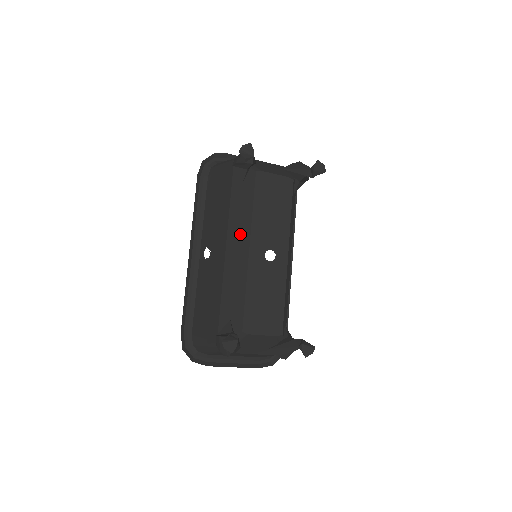
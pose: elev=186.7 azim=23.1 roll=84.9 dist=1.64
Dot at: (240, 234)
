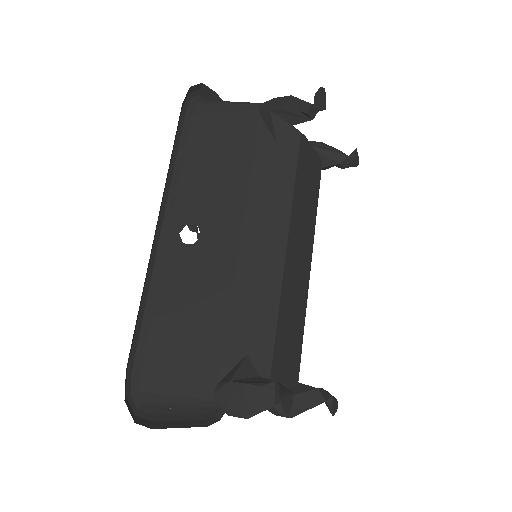
Dot at: (270, 218)
